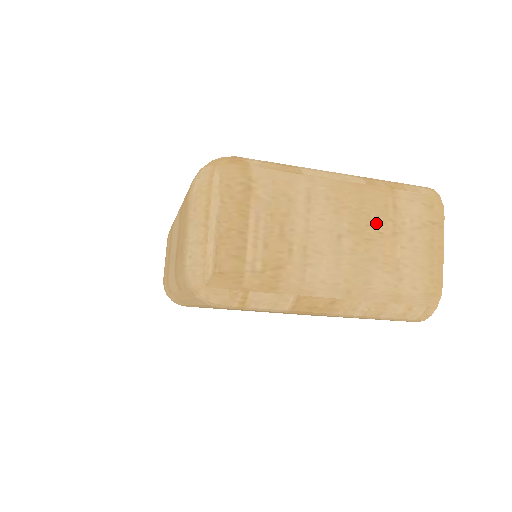
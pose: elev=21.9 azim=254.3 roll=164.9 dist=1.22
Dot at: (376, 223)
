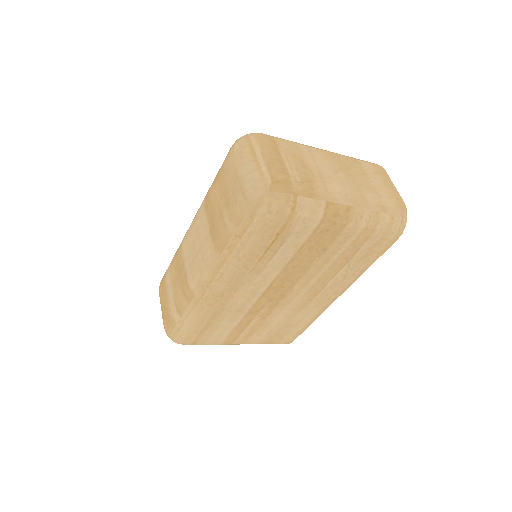
Dot at: (352, 168)
